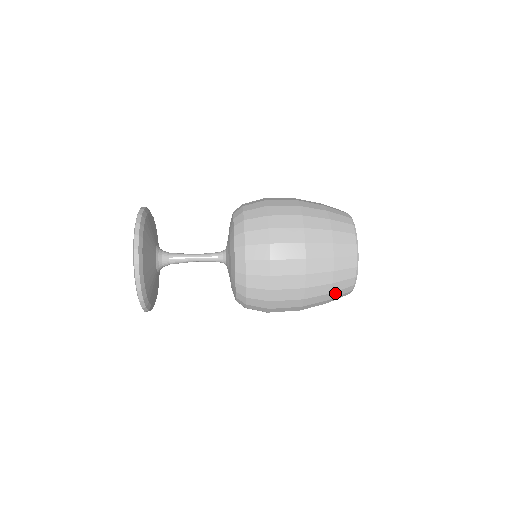
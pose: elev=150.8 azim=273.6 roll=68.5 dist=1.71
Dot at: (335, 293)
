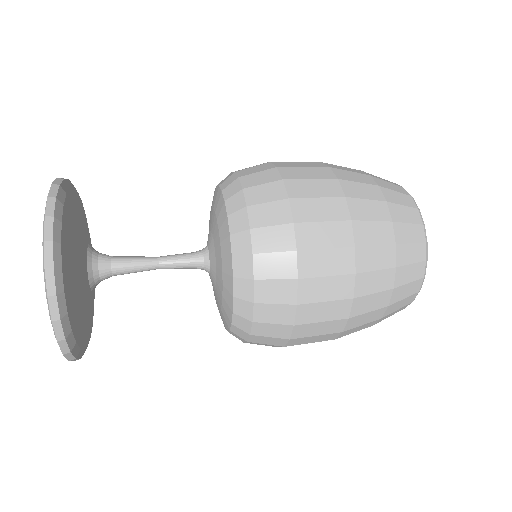
Dot at: (399, 229)
